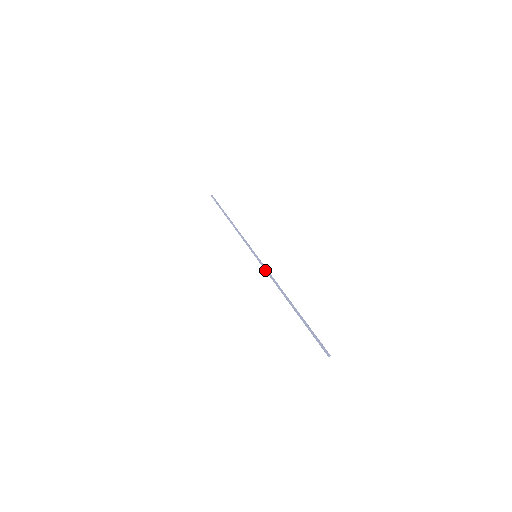
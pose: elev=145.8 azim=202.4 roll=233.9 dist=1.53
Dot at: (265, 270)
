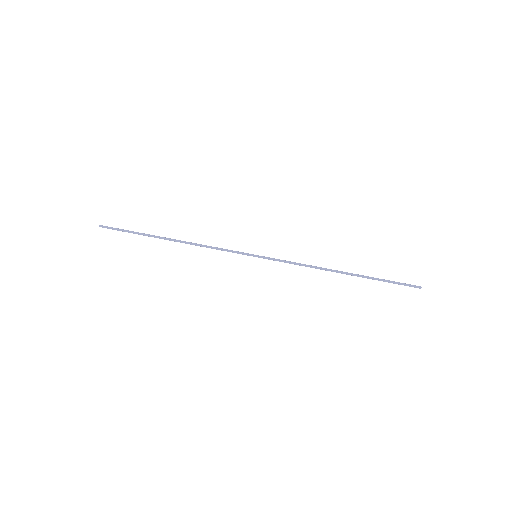
Dot at: occluded
